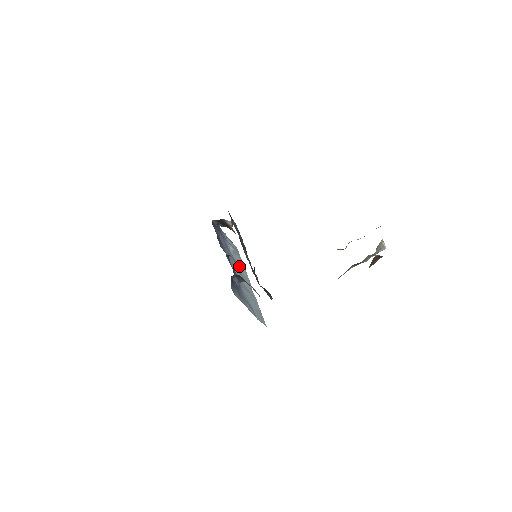
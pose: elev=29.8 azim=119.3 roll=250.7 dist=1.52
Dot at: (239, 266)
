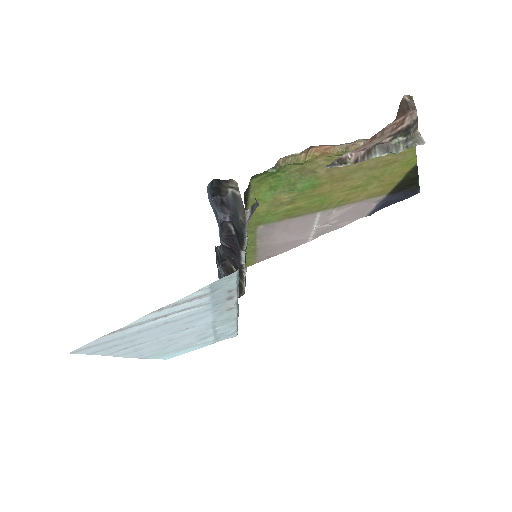
Dot at: (229, 230)
